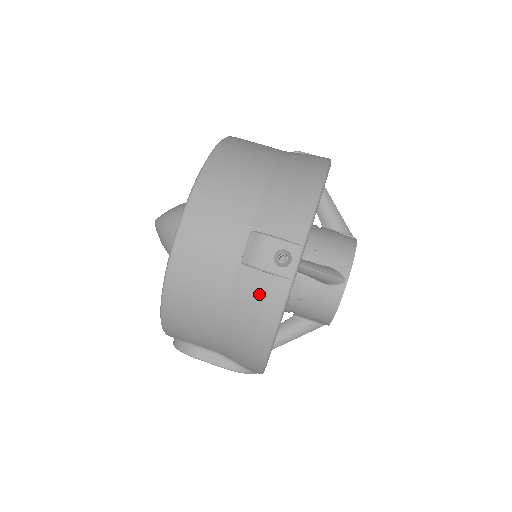
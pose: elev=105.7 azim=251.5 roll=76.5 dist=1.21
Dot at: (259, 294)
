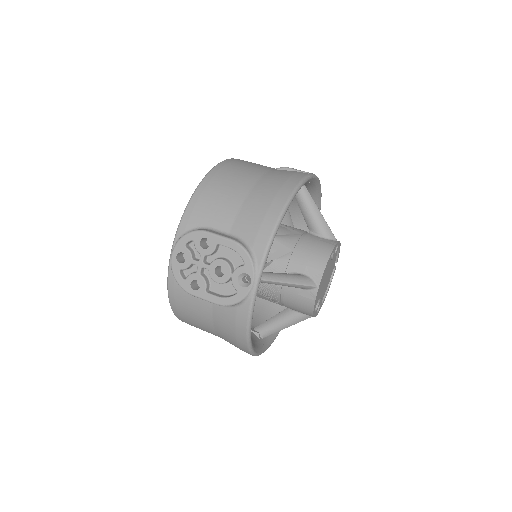
Dot at: (287, 174)
